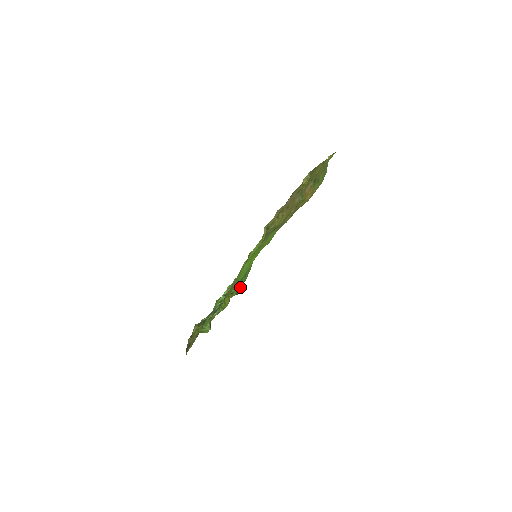
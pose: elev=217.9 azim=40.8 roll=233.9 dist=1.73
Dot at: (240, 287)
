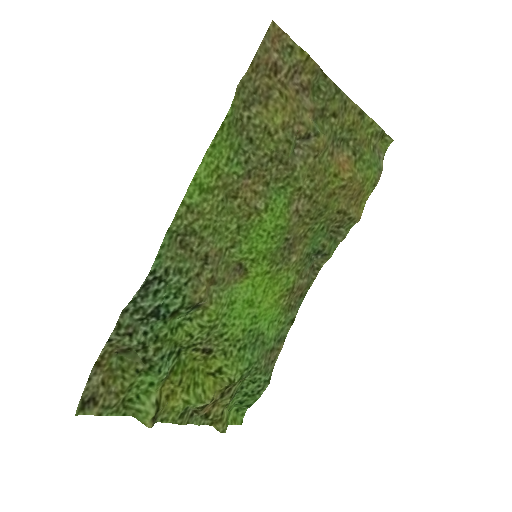
Dot at: (239, 370)
